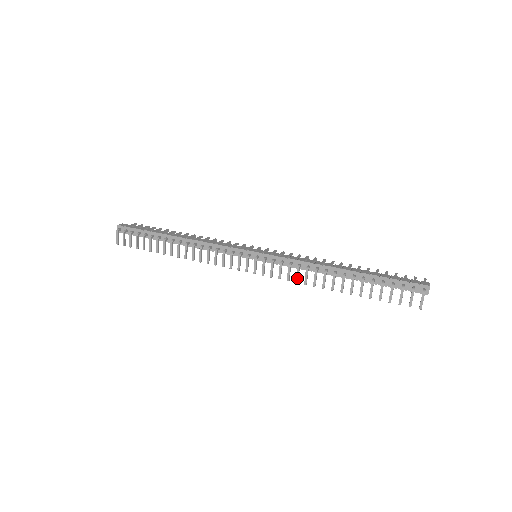
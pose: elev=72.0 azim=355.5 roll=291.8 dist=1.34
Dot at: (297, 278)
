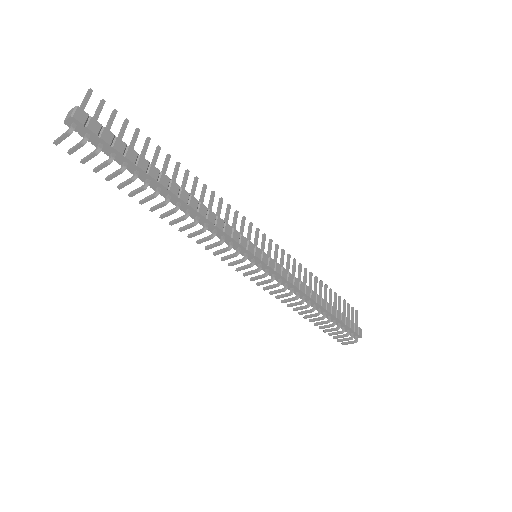
Dot at: occluded
